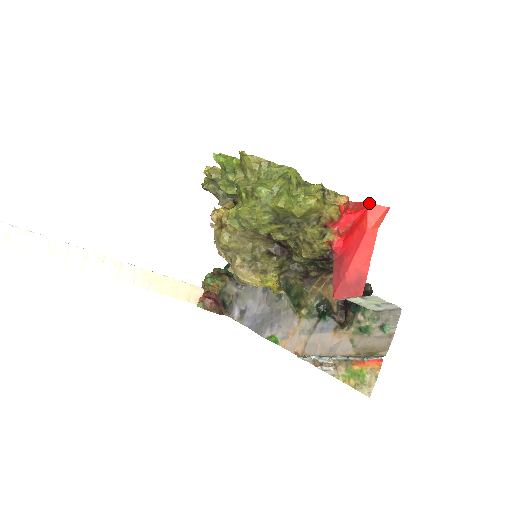
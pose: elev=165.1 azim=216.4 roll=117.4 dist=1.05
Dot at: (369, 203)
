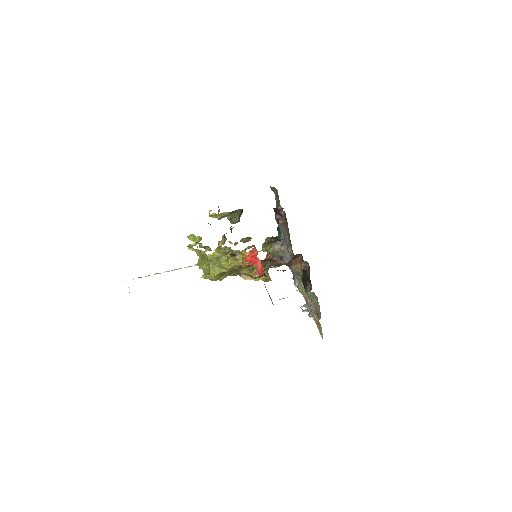
Dot at: (256, 256)
